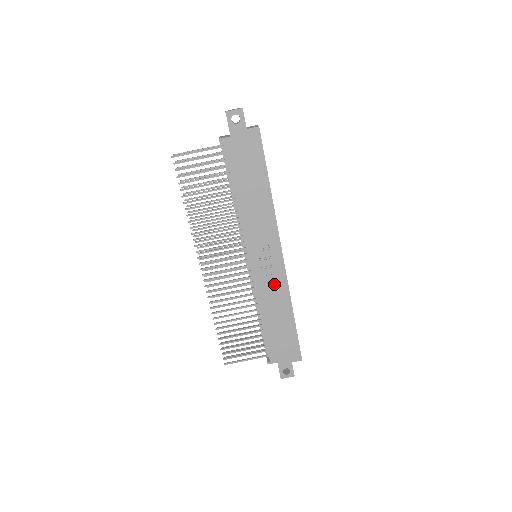
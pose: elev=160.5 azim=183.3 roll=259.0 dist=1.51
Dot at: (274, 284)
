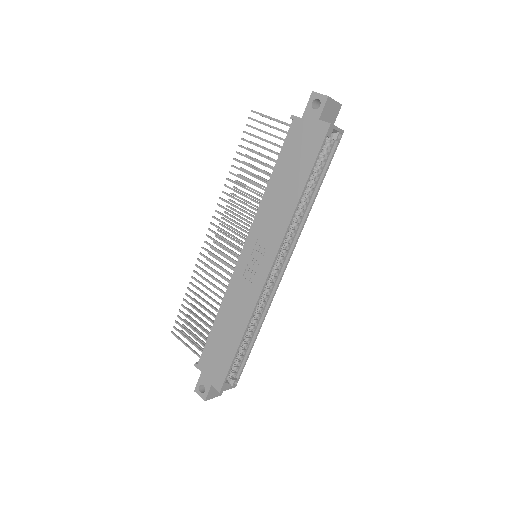
Dot at: (246, 293)
